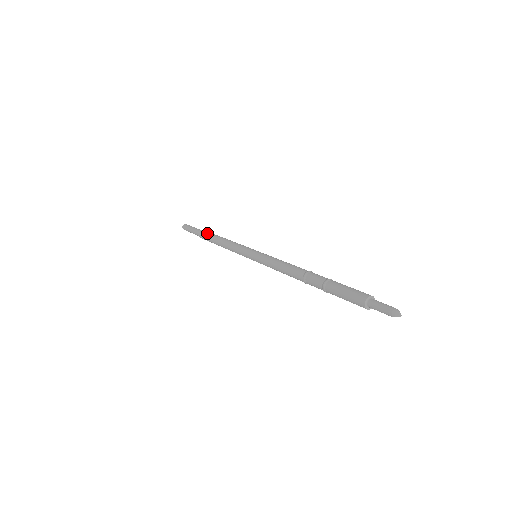
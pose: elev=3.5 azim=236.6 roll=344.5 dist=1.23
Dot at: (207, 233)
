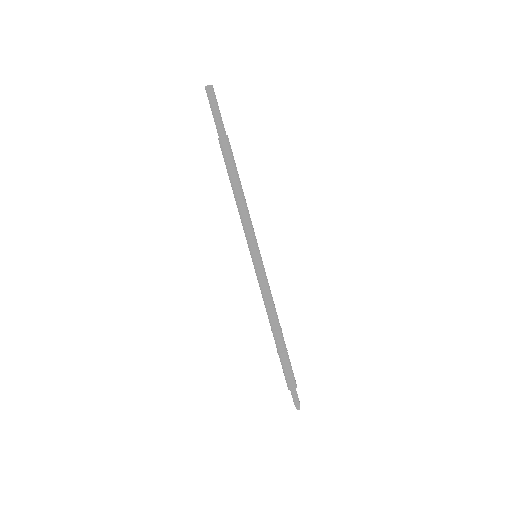
Dot at: (226, 159)
